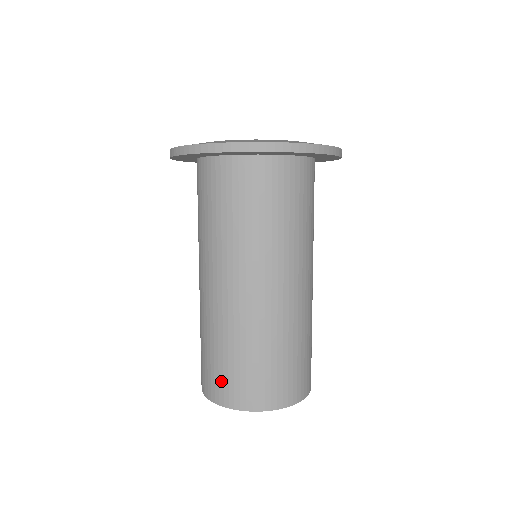
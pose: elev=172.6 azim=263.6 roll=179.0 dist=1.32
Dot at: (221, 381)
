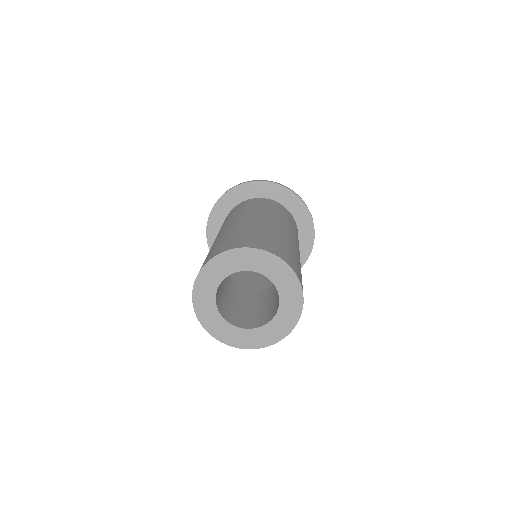
Dot at: (220, 247)
